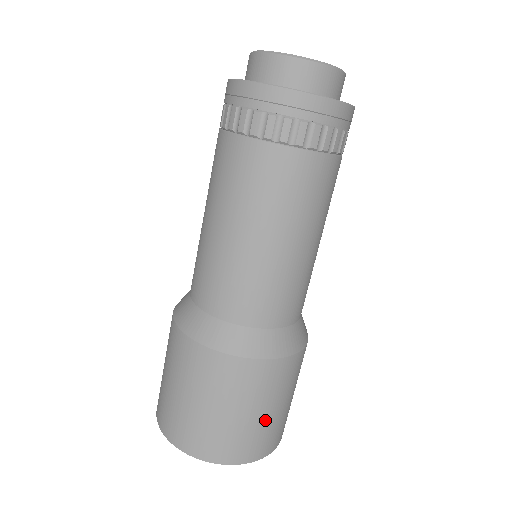
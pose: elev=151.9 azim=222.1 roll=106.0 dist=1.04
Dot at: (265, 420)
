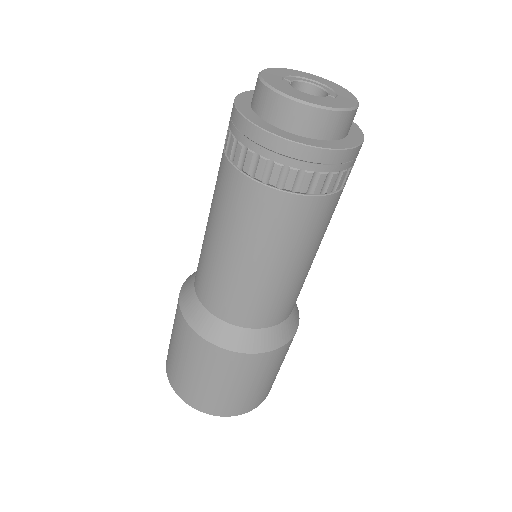
Dot at: (276, 375)
